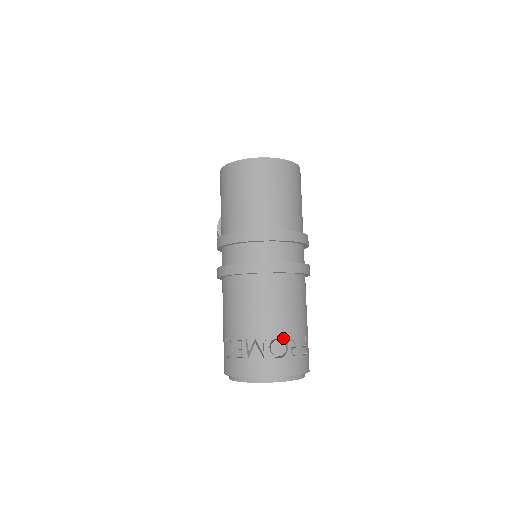
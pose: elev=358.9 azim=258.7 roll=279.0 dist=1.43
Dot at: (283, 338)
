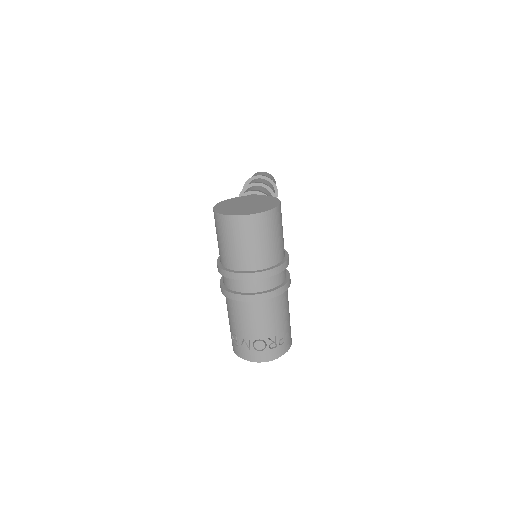
Dot at: (262, 340)
